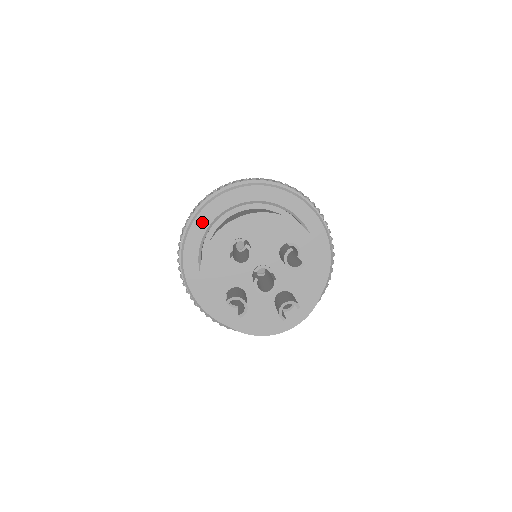
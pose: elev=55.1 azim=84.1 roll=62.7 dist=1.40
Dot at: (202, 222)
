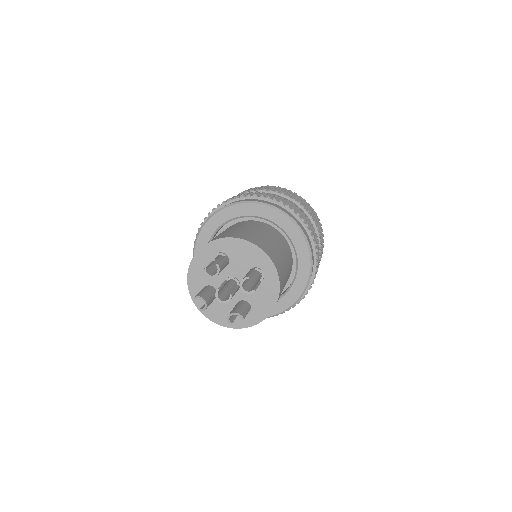
Dot at: (217, 220)
